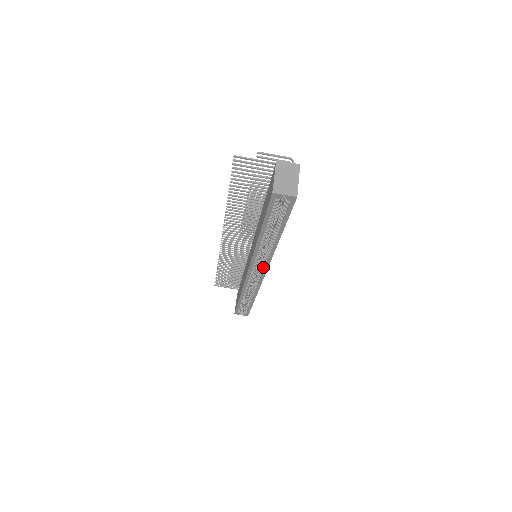
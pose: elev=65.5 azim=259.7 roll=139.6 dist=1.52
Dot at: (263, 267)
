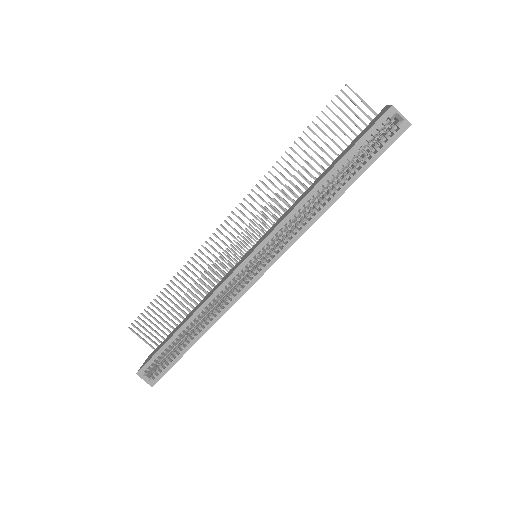
Dot at: (272, 257)
